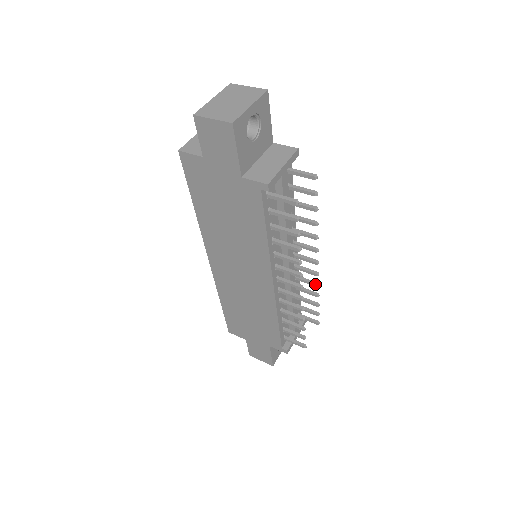
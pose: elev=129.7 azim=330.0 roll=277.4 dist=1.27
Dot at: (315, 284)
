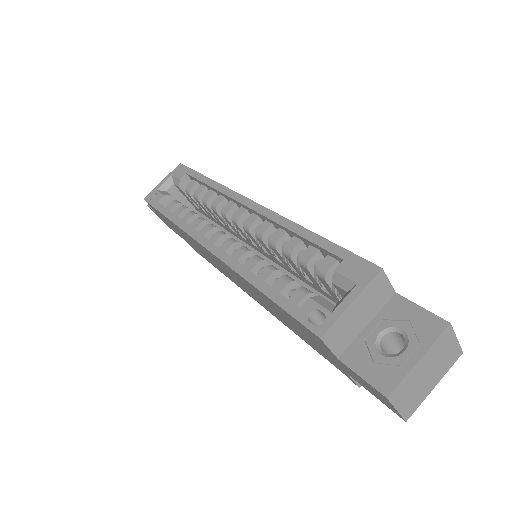
Dot at: occluded
